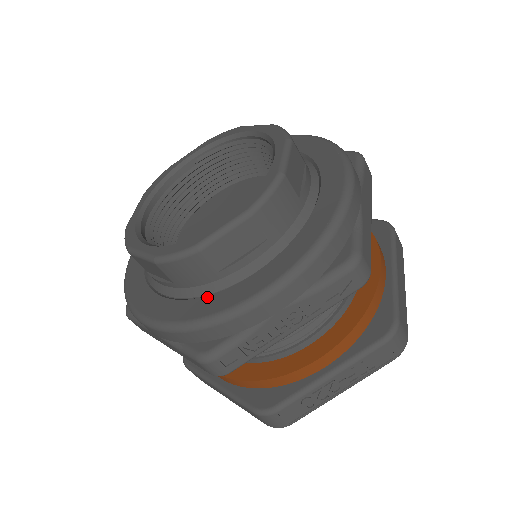
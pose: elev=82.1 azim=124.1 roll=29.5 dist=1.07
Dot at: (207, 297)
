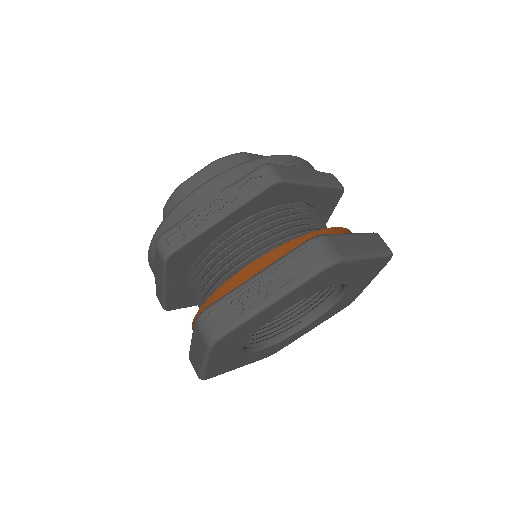
Dot at: occluded
